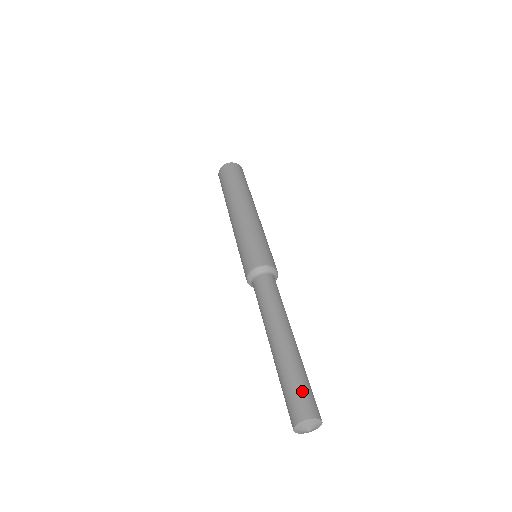
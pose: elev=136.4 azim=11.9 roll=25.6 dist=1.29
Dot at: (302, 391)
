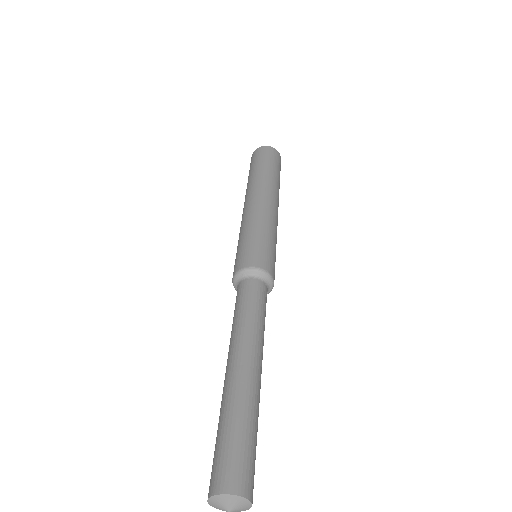
Dot at: (223, 449)
